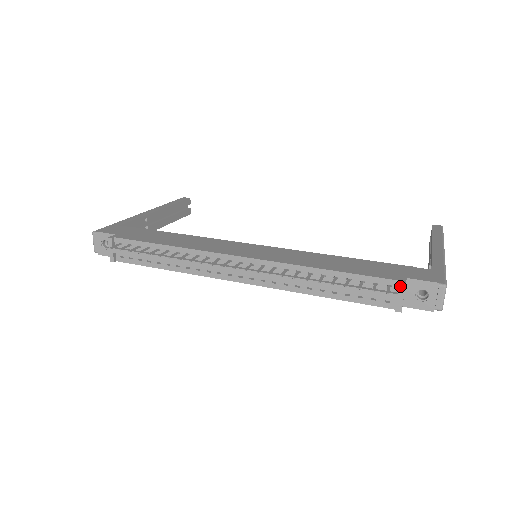
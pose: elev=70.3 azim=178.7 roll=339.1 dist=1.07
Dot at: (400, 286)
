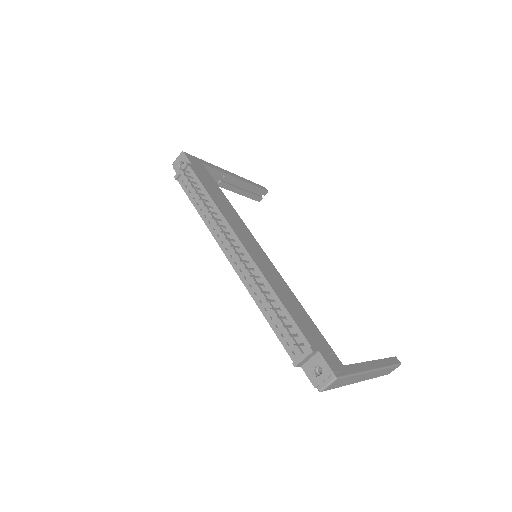
Dot at: (308, 350)
